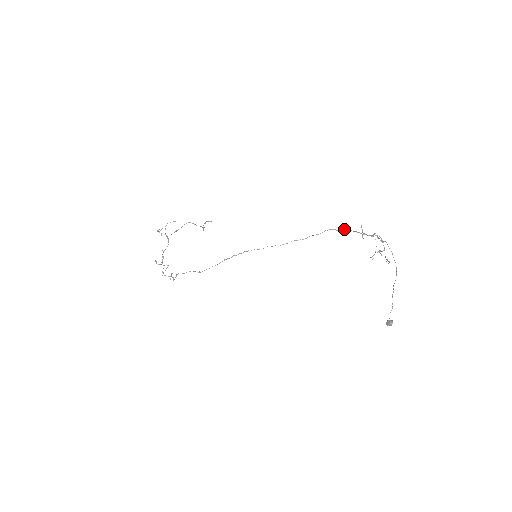
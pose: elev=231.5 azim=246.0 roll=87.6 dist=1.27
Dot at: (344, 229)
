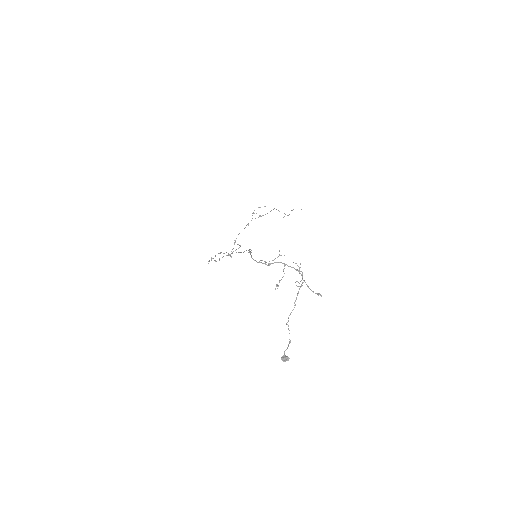
Dot at: (250, 252)
